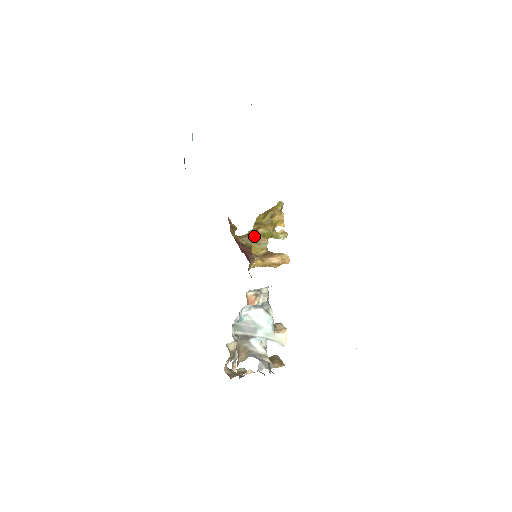
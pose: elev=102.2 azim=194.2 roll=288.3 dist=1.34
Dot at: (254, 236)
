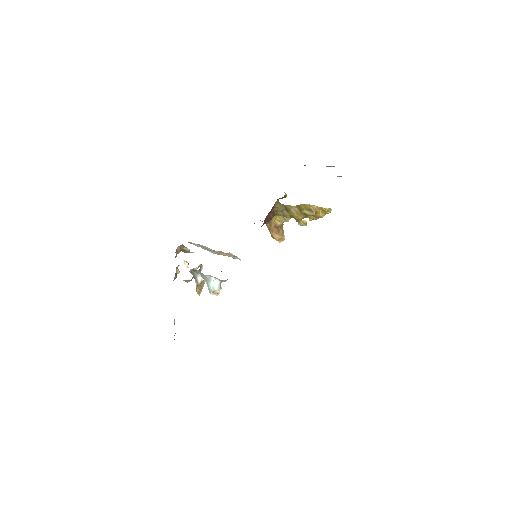
Dot at: (287, 211)
